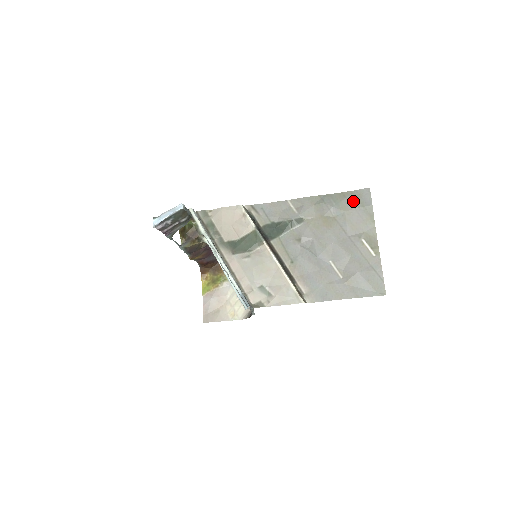
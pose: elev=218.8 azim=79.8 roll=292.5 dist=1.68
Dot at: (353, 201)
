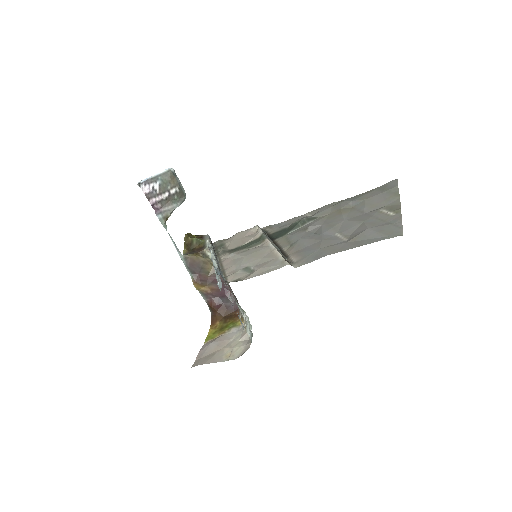
Dot at: (376, 192)
